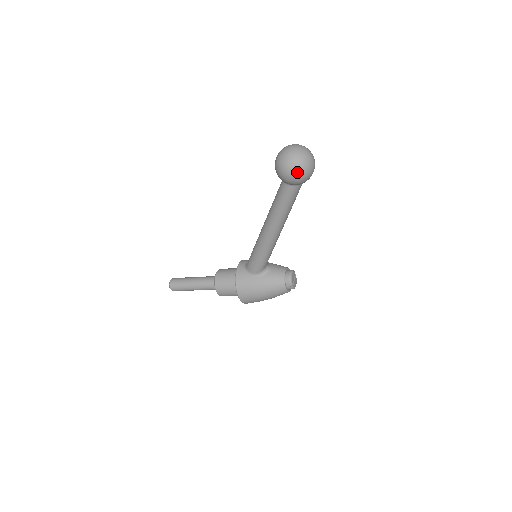
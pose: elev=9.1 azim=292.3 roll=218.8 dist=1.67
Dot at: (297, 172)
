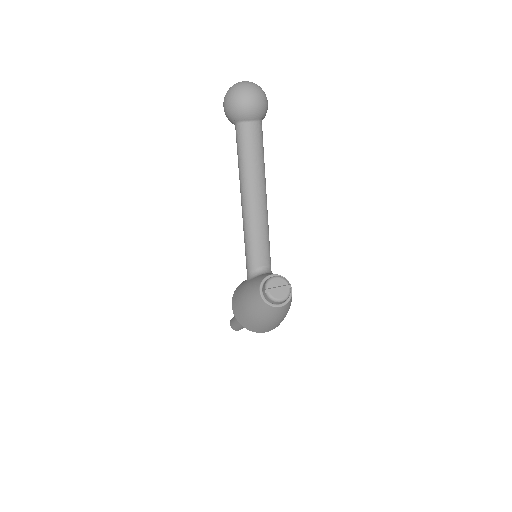
Dot at: (226, 100)
